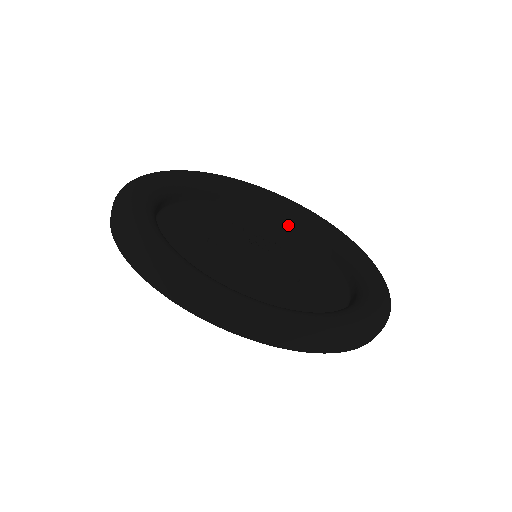
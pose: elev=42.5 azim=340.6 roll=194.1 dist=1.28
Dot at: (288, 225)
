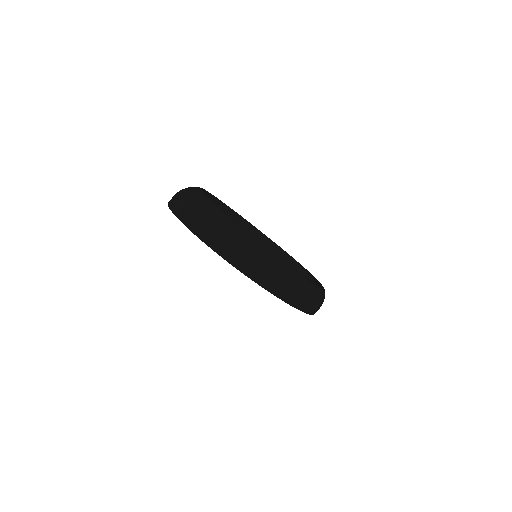
Dot at: occluded
